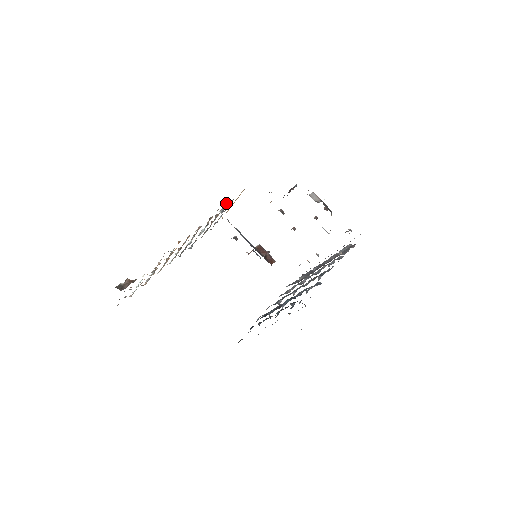
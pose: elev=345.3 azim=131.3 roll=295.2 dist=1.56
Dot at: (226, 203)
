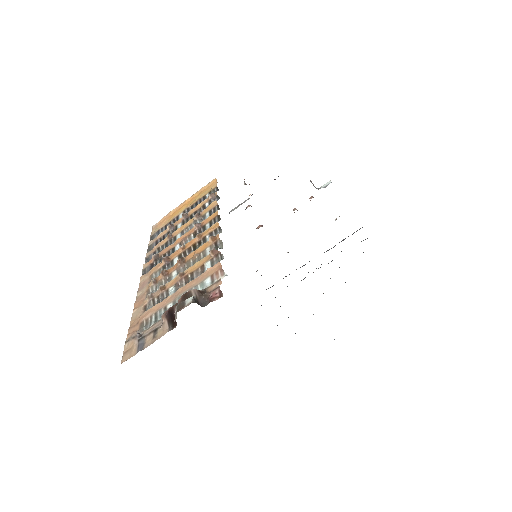
Dot at: (214, 194)
